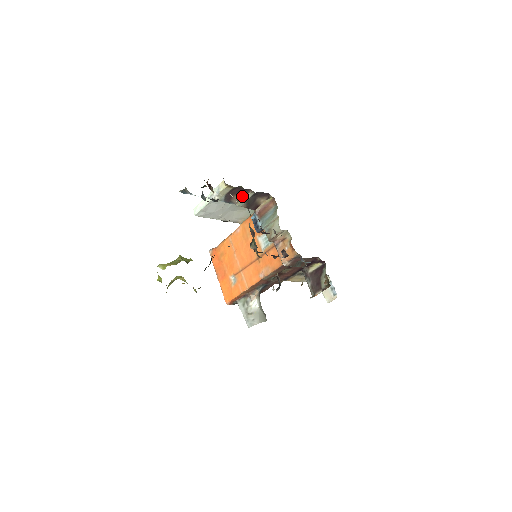
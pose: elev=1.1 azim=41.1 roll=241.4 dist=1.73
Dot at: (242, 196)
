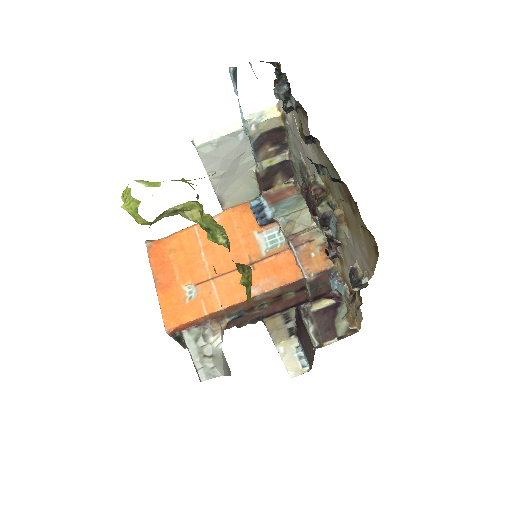
Dot at: (272, 153)
